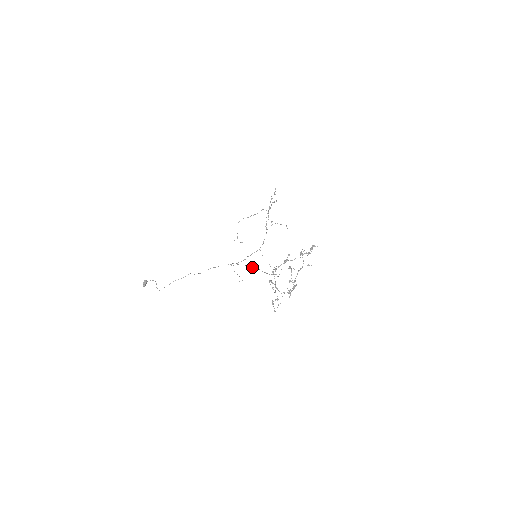
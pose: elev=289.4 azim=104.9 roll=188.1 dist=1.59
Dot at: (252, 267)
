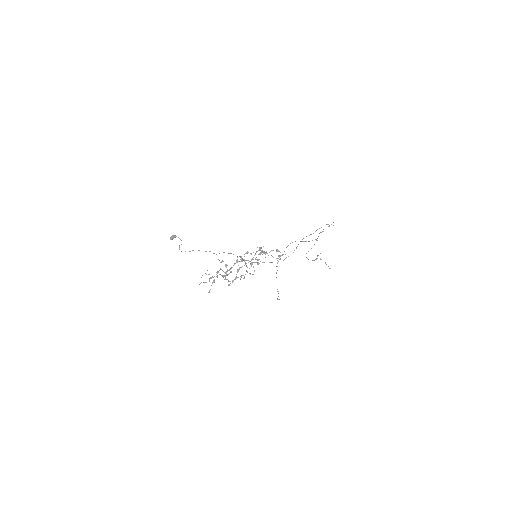
Dot at: (245, 263)
